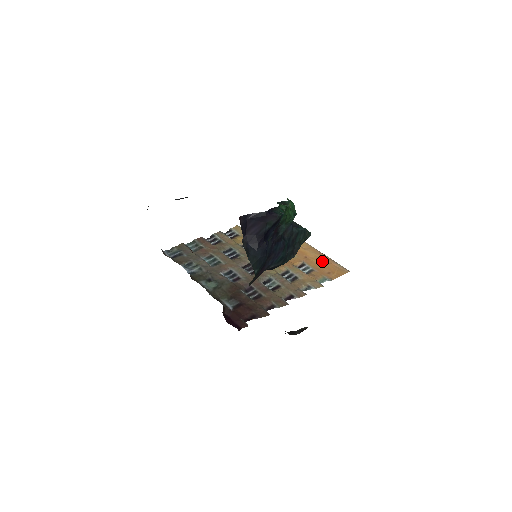
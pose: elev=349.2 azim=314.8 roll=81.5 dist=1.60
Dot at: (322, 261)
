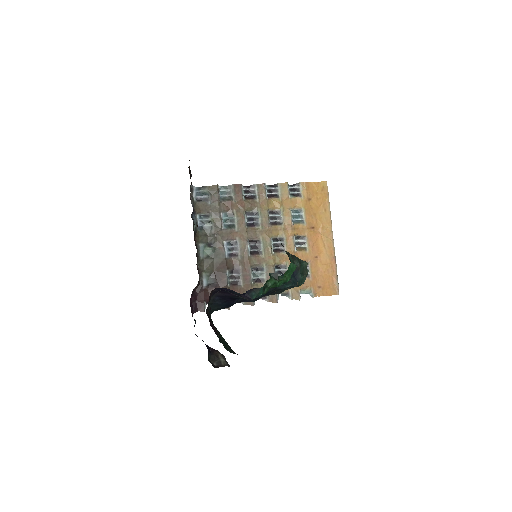
Dot at: (326, 270)
